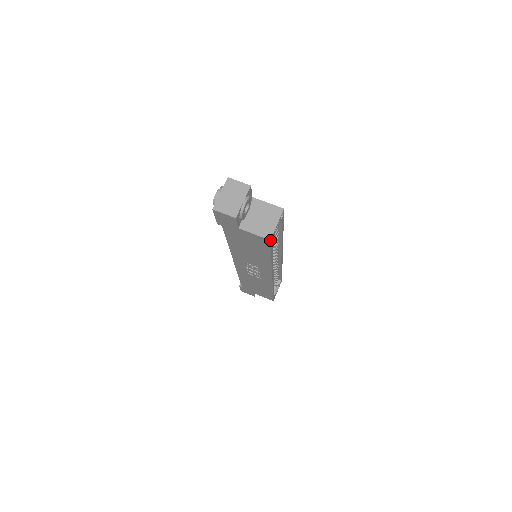
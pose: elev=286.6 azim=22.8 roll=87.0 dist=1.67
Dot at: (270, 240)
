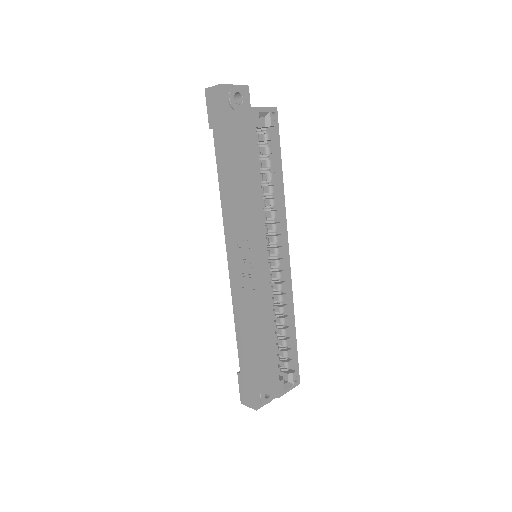
Dot at: (250, 108)
